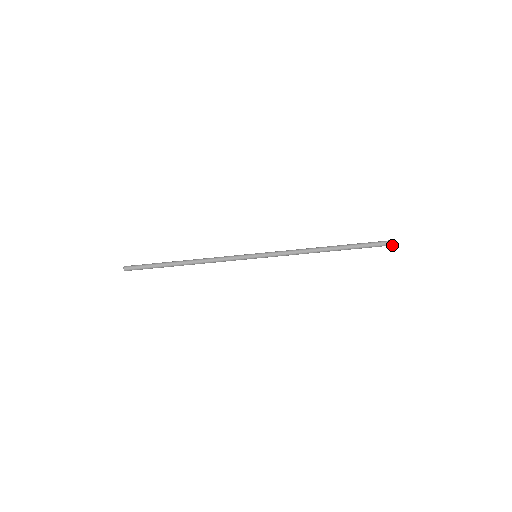
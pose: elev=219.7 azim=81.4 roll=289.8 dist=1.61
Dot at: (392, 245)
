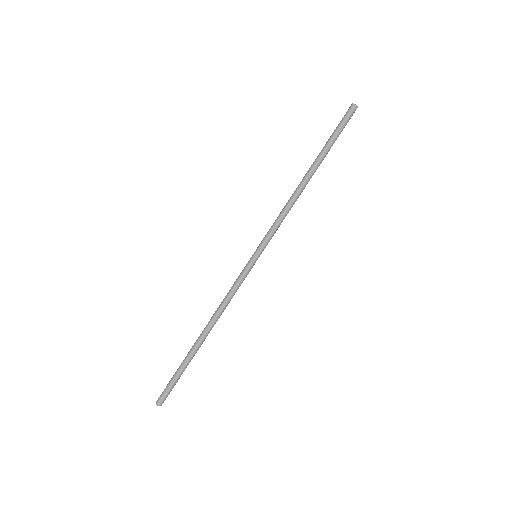
Dot at: (353, 108)
